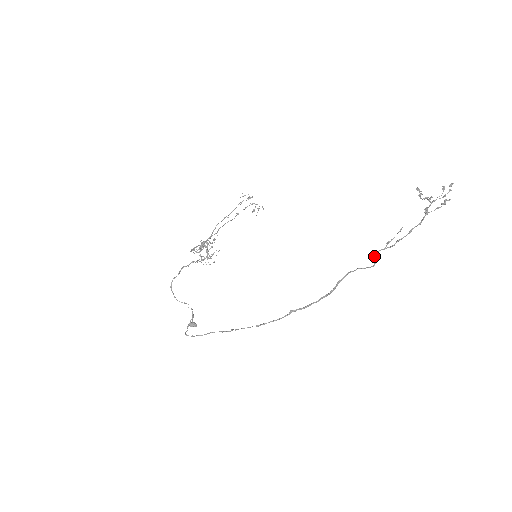
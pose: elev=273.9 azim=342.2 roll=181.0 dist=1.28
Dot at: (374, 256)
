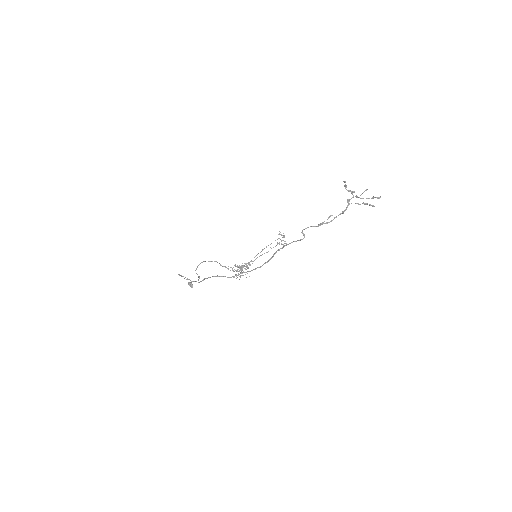
Dot at: (304, 229)
